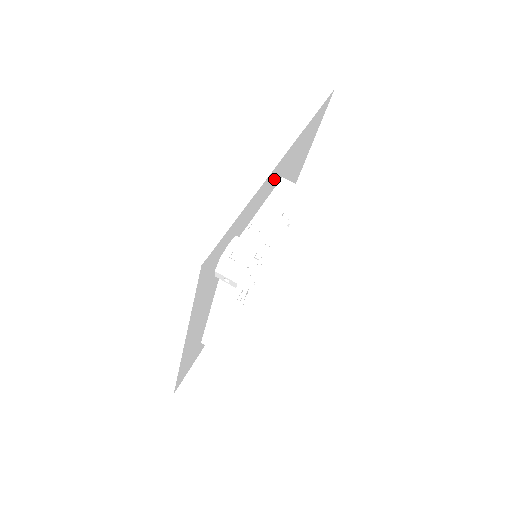
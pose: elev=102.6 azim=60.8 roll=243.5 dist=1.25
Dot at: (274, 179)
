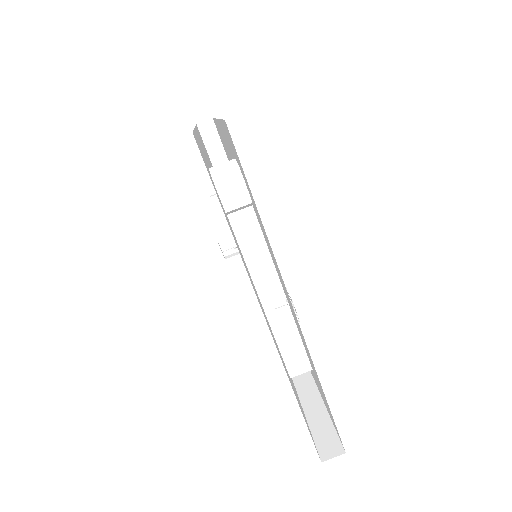
Dot at: occluded
